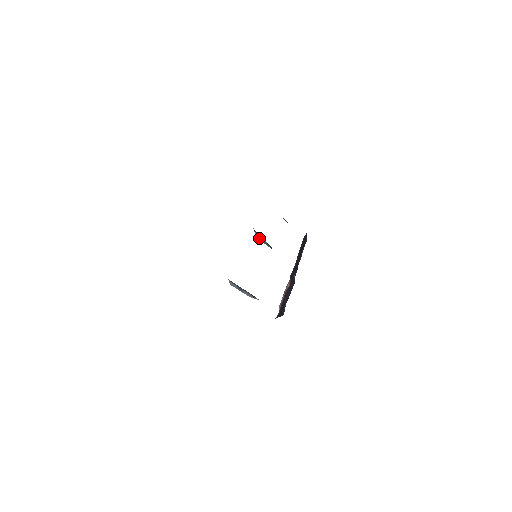
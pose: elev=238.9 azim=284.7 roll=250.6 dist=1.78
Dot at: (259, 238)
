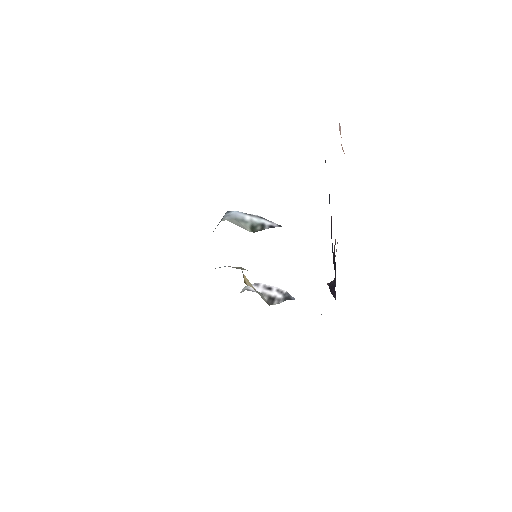
Dot at: occluded
